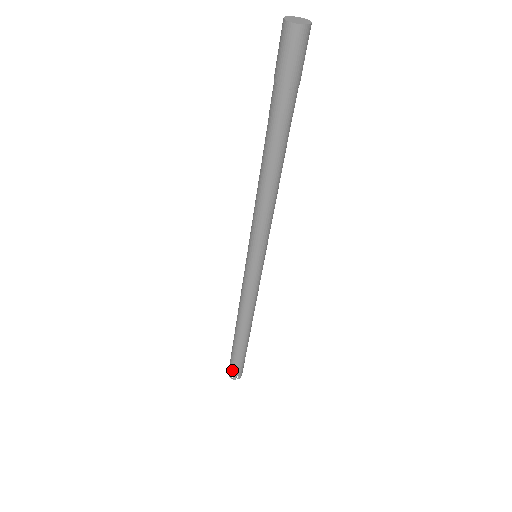
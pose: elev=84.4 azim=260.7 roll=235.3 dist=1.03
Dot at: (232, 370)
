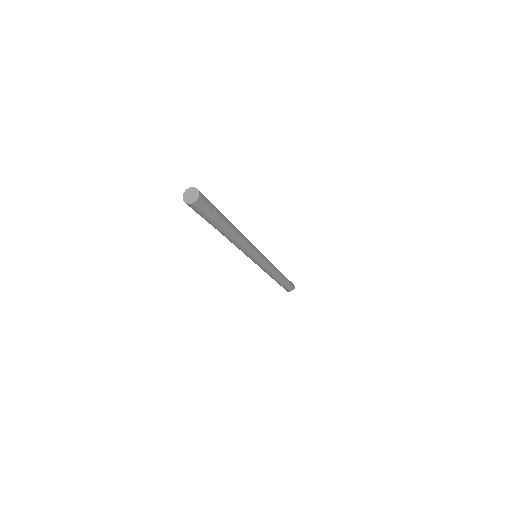
Dot at: (287, 290)
